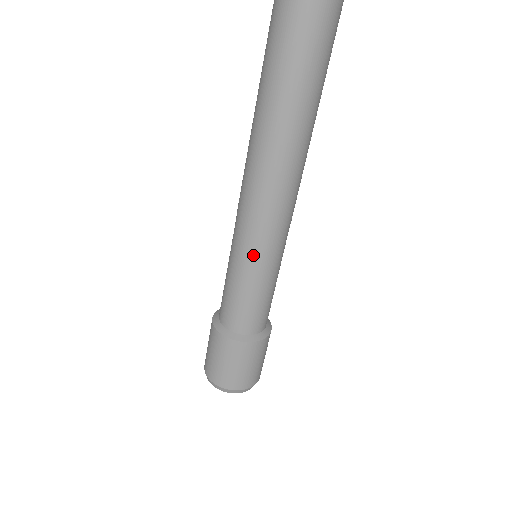
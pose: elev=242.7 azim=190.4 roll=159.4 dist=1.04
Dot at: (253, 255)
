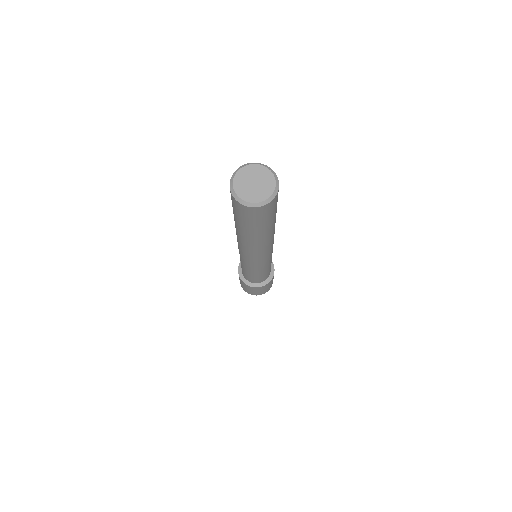
Dot at: (254, 269)
